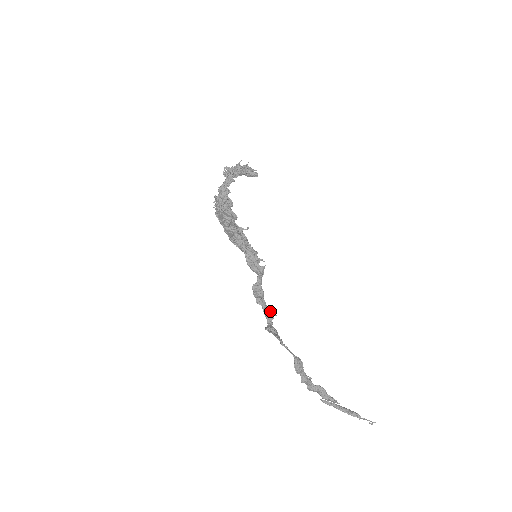
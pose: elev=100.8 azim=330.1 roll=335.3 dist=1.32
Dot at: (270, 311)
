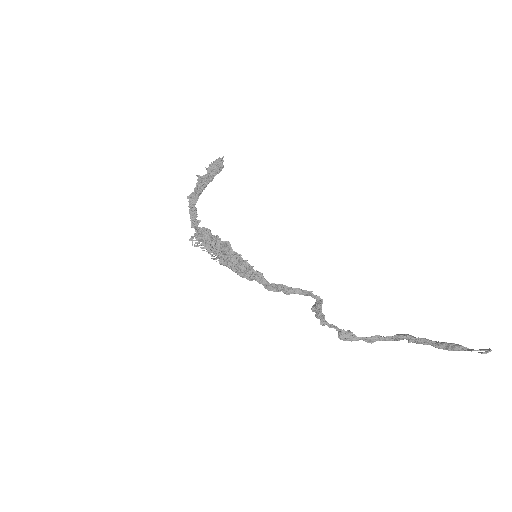
Dot at: (304, 292)
